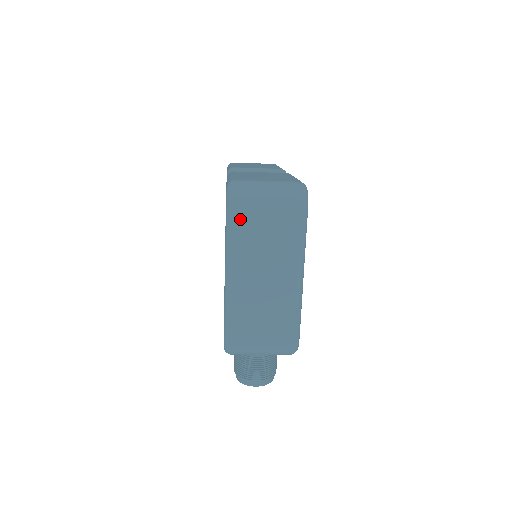
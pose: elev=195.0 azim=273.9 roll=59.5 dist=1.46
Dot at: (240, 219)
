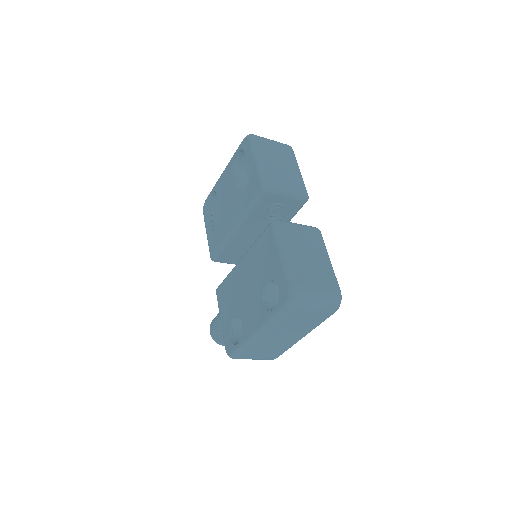
Dot at: (289, 315)
